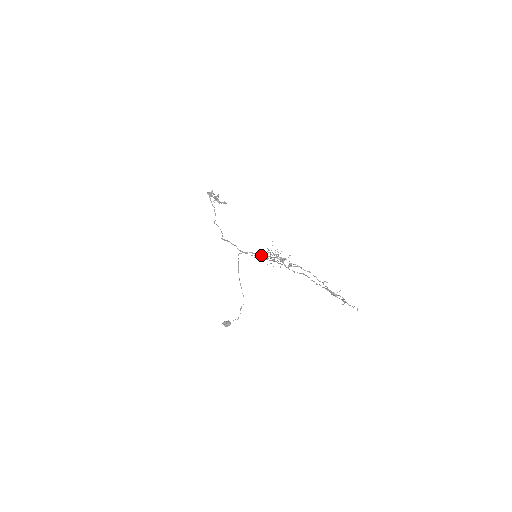
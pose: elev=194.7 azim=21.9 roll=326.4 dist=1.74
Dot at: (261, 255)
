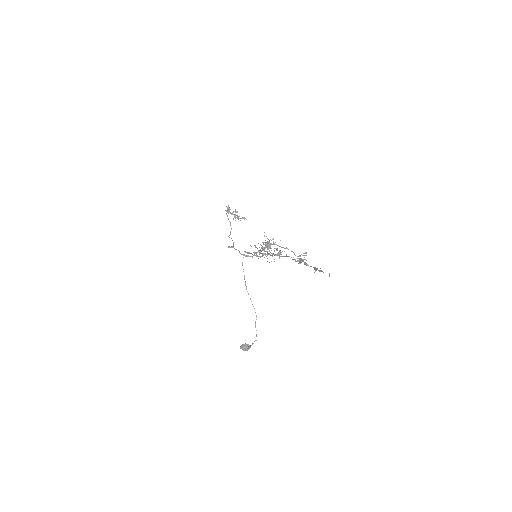
Dot at: occluded
